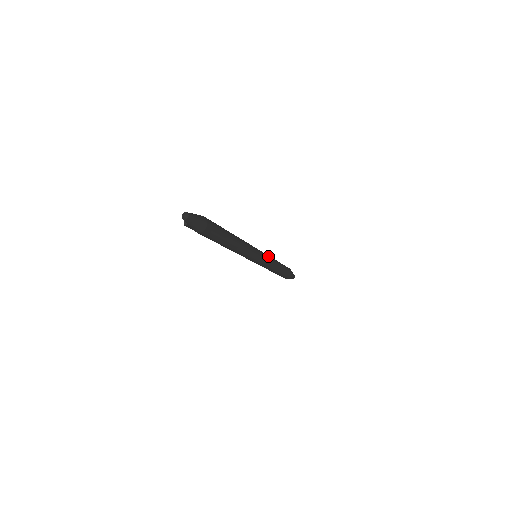
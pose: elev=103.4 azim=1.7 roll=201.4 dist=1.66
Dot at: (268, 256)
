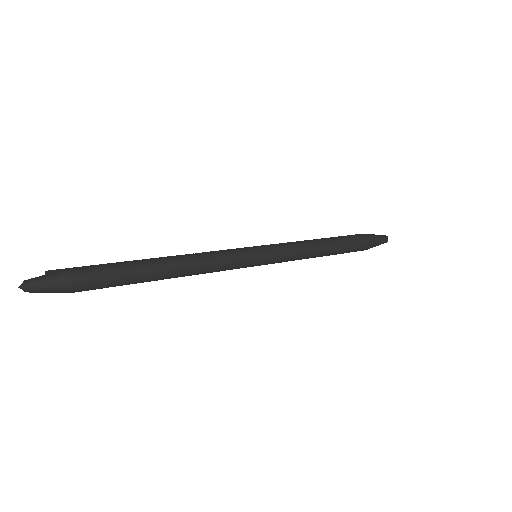
Dot at: (287, 253)
